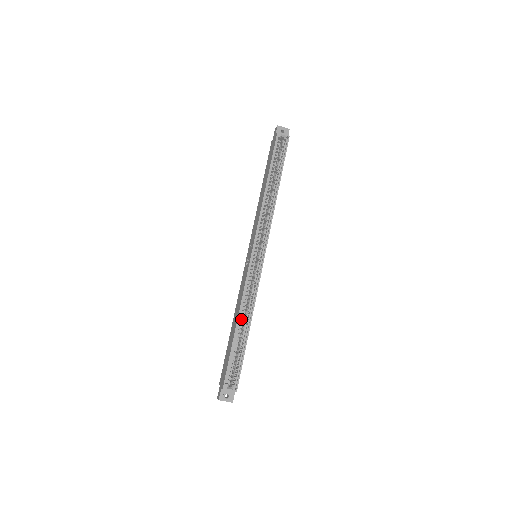
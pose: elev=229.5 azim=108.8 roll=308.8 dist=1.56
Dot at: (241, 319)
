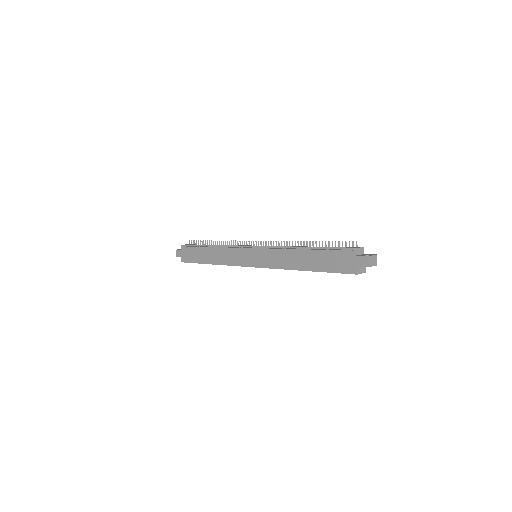
Dot at: occluded
